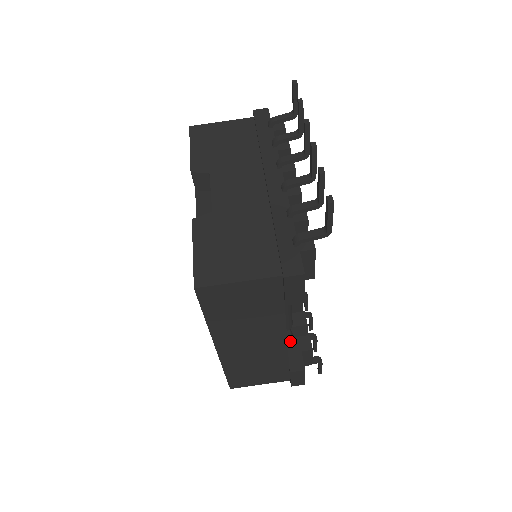
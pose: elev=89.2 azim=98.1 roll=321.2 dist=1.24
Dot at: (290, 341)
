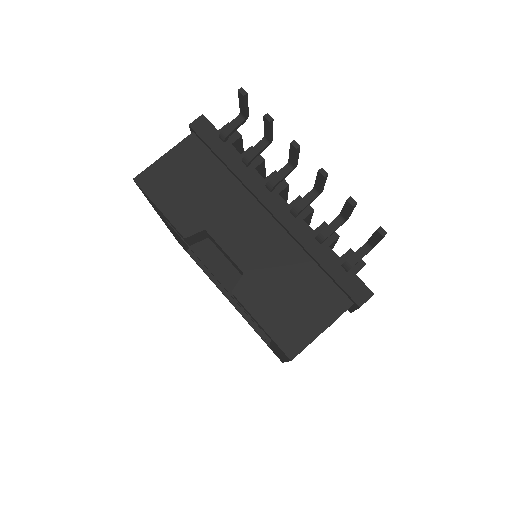
Dot at: occluded
